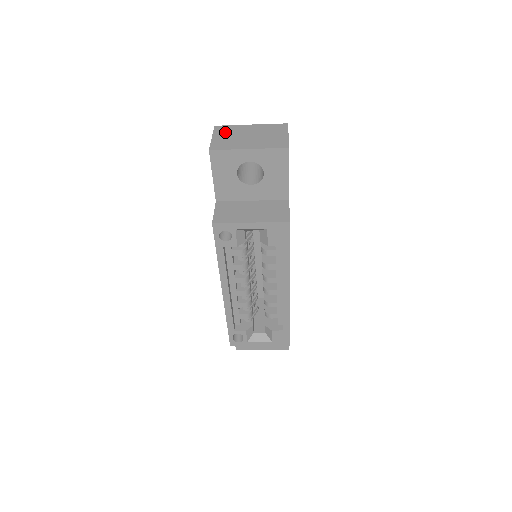
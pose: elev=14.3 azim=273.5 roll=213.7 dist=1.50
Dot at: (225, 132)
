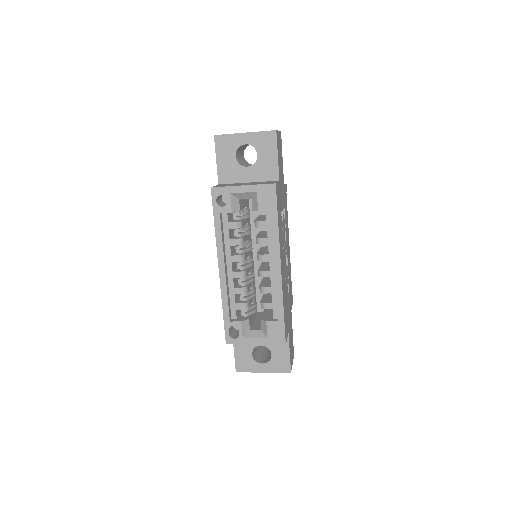
Dot at: occluded
